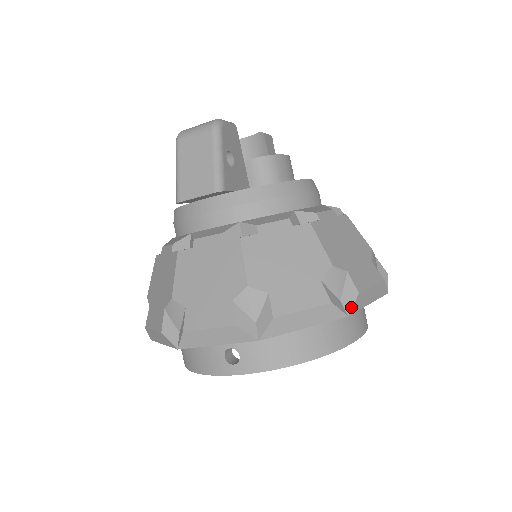
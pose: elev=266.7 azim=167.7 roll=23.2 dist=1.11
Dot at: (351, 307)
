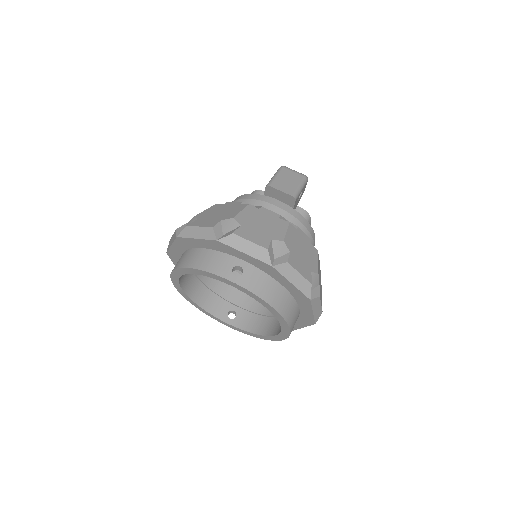
Dot at: (314, 298)
